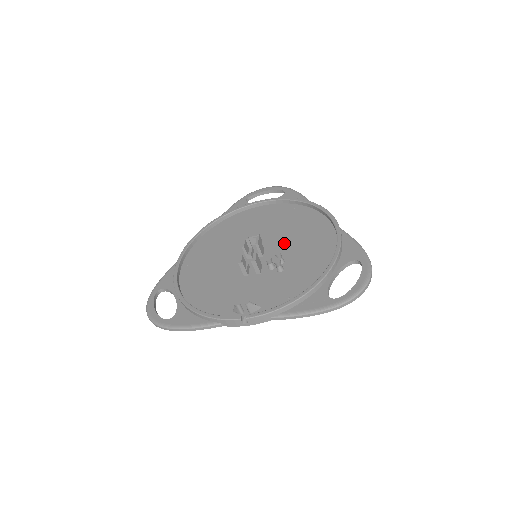
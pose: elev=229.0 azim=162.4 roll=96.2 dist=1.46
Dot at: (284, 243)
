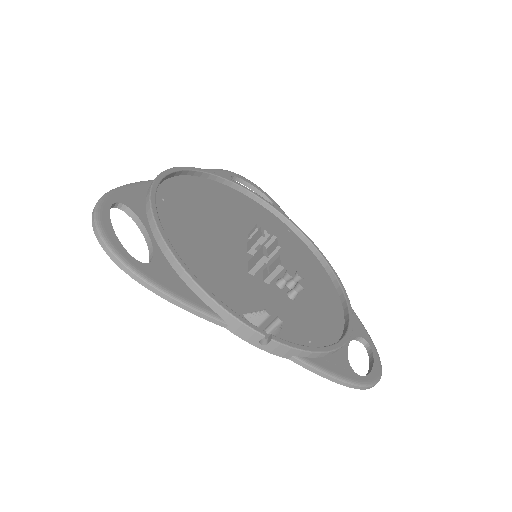
Dot at: (288, 264)
